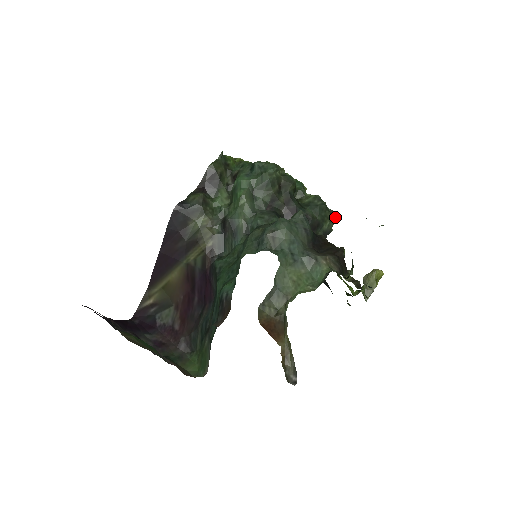
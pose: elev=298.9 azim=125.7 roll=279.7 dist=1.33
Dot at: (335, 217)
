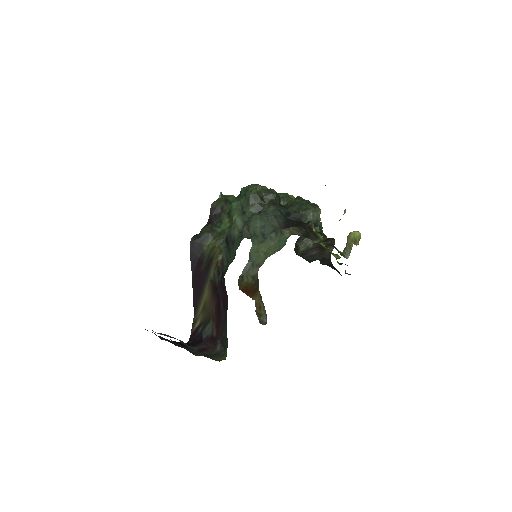
Dot at: (318, 208)
